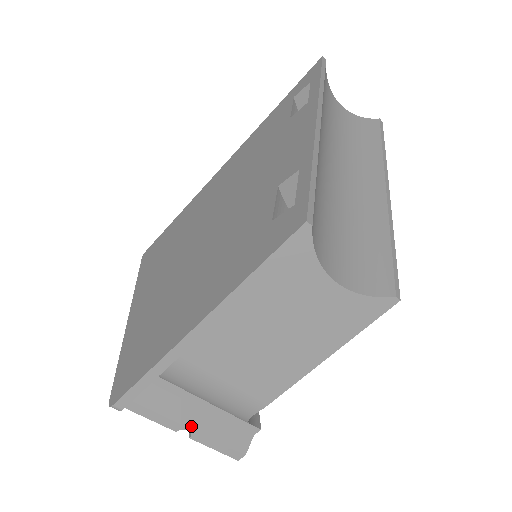
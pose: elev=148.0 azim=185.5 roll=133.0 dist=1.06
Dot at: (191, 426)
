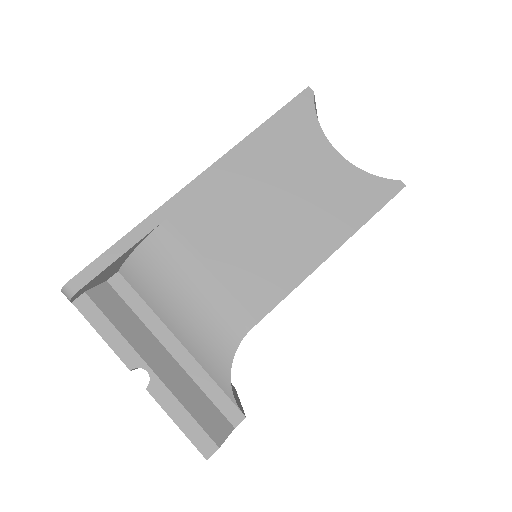
Dot at: (153, 366)
